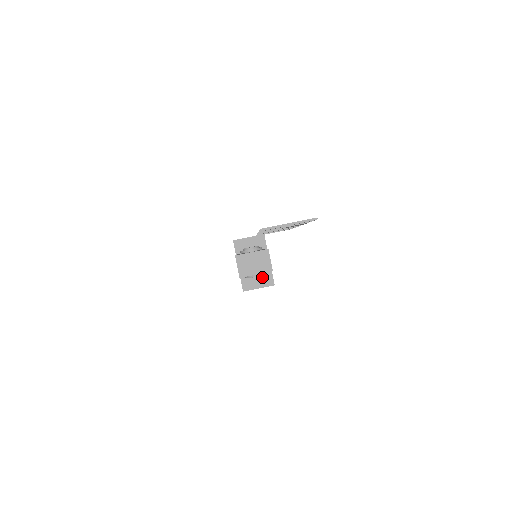
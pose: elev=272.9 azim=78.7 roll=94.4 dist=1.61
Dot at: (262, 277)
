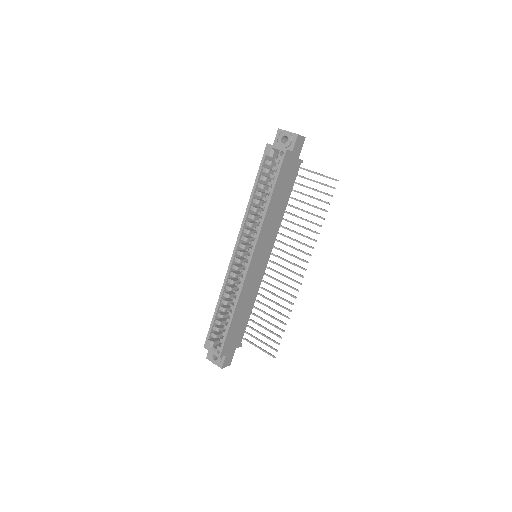
Dot at: occluded
